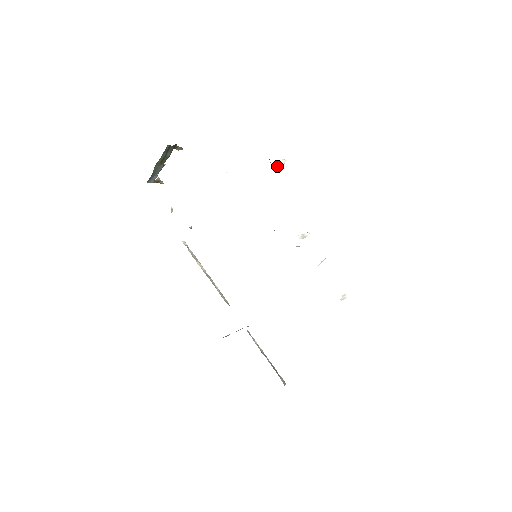
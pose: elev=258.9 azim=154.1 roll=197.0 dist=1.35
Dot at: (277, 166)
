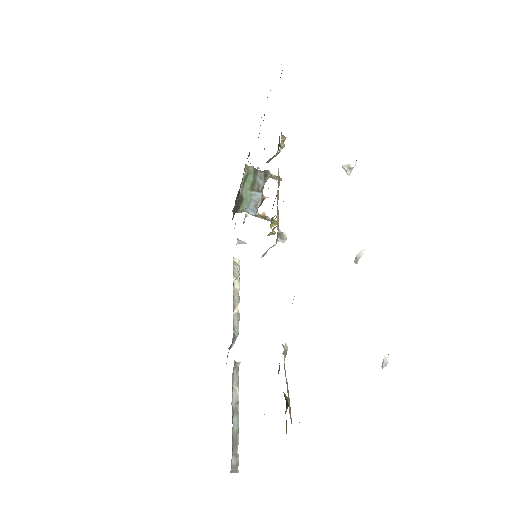
Dot at: (349, 171)
